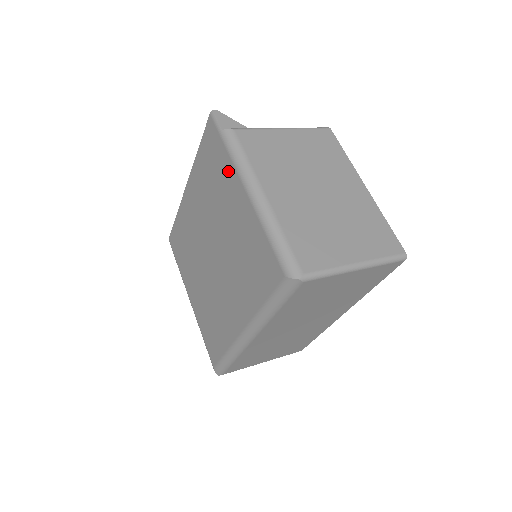
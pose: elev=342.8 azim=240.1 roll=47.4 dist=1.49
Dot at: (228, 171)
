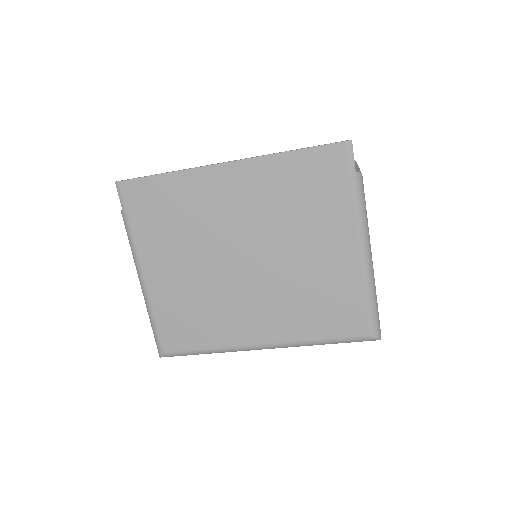
Dot at: (342, 214)
